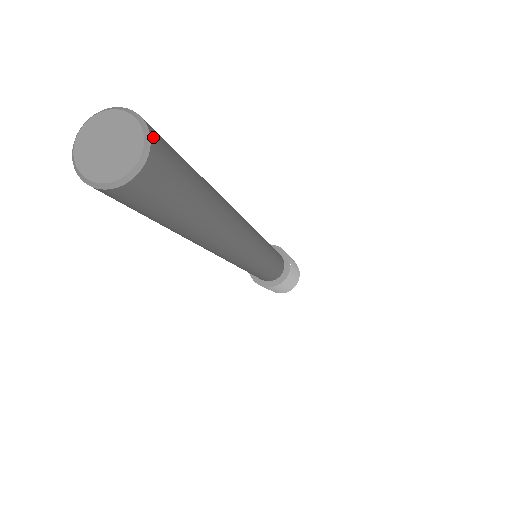
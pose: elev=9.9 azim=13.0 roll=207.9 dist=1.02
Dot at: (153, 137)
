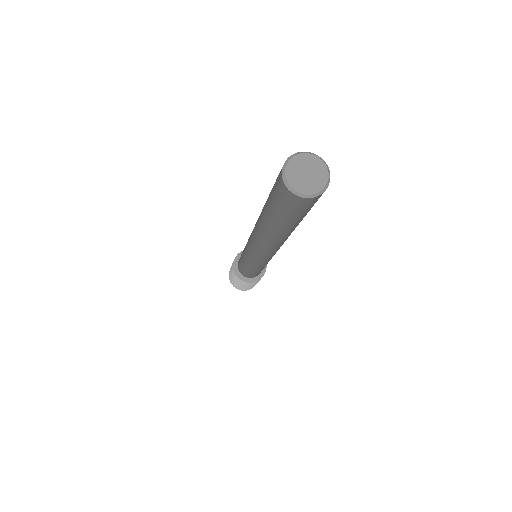
Dot at: (329, 182)
